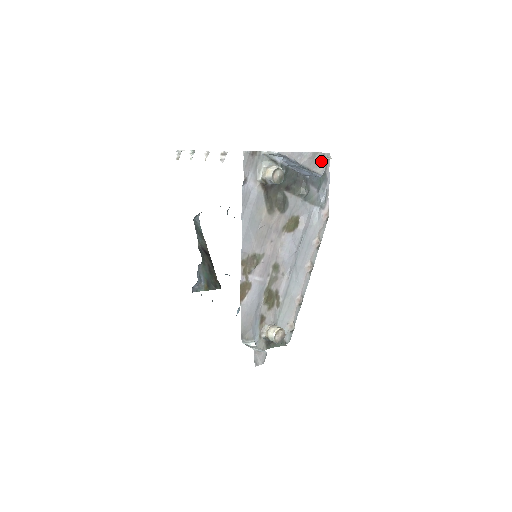
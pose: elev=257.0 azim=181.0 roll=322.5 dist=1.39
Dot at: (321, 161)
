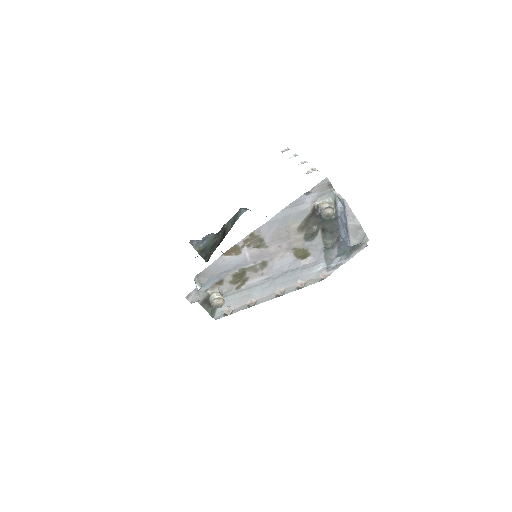
Dot at: (359, 237)
